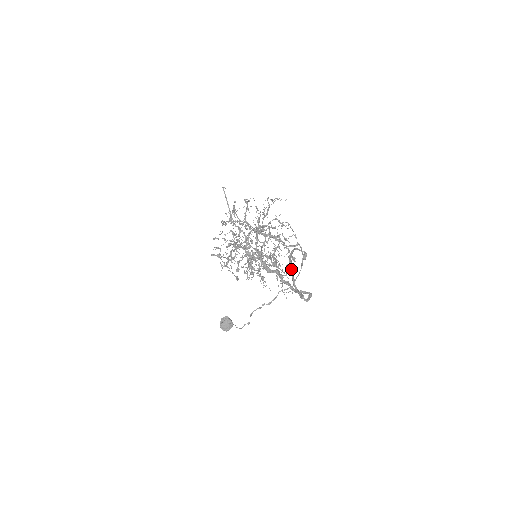
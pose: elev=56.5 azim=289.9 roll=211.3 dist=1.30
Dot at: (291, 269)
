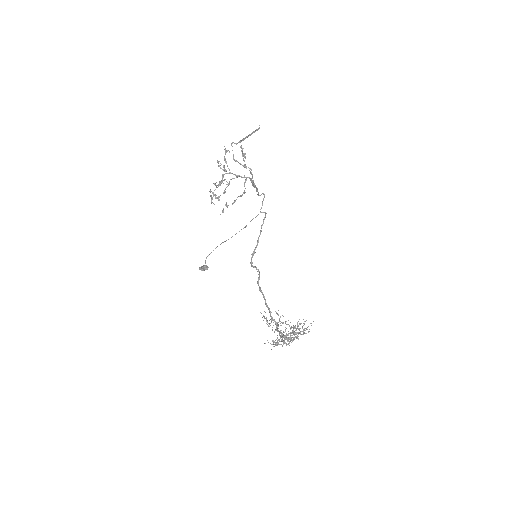
Dot at: occluded
